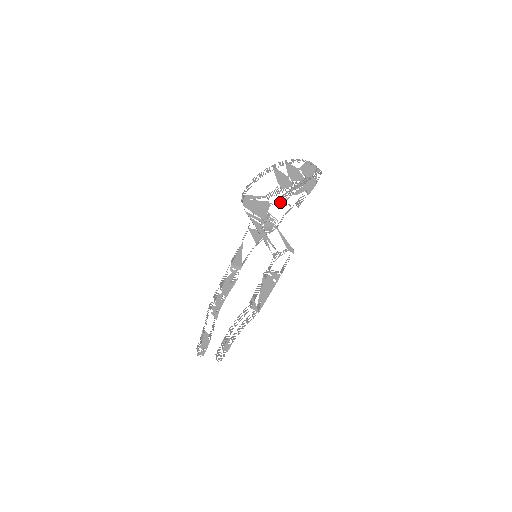
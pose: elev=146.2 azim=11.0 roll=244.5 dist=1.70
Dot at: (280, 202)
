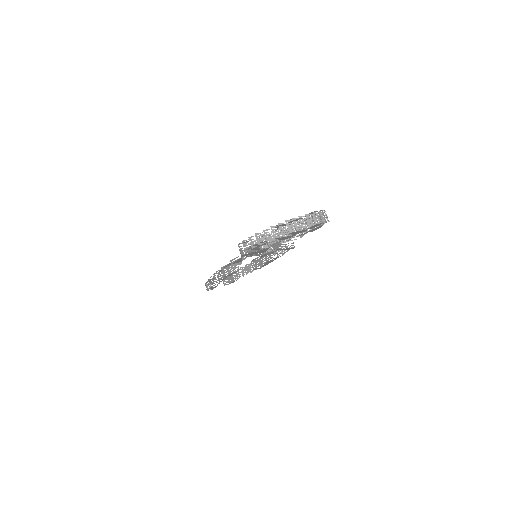
Dot at: occluded
